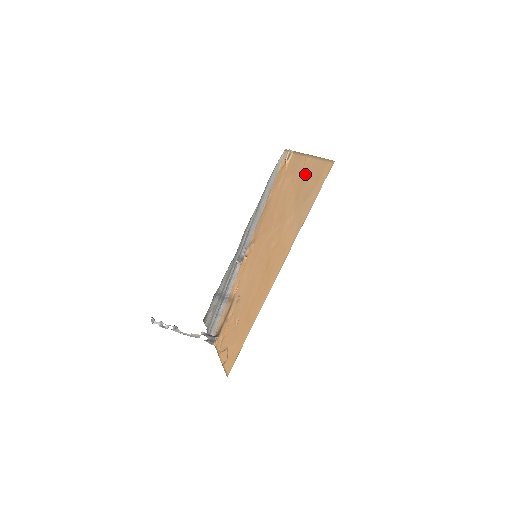
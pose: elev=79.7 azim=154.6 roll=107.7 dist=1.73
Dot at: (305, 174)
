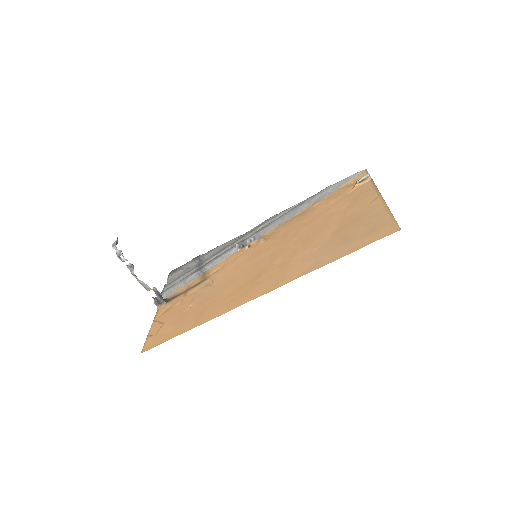
Dot at: (363, 215)
